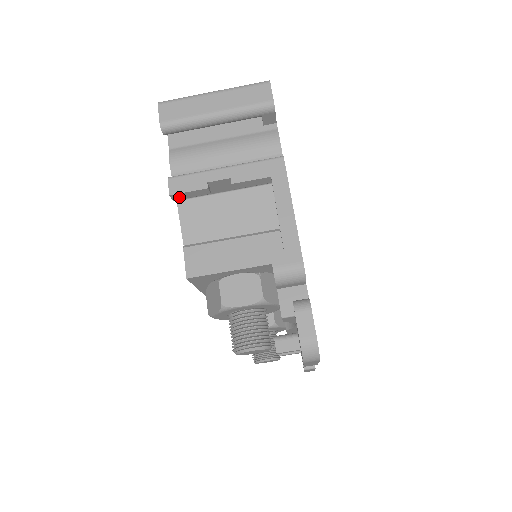
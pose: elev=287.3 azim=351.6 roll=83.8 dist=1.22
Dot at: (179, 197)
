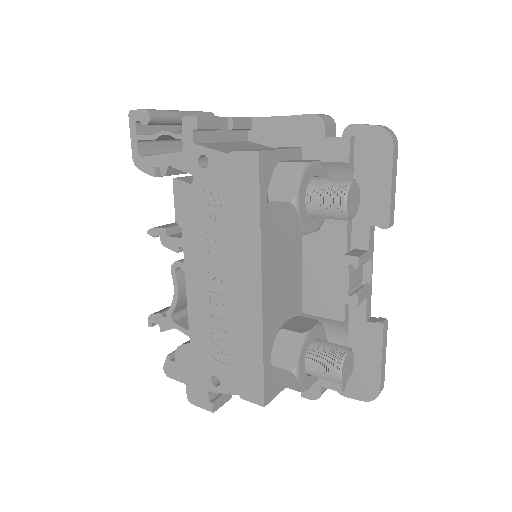
Dot at: (201, 124)
